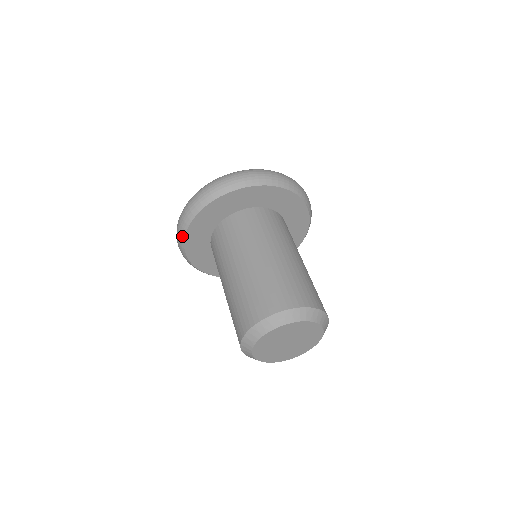
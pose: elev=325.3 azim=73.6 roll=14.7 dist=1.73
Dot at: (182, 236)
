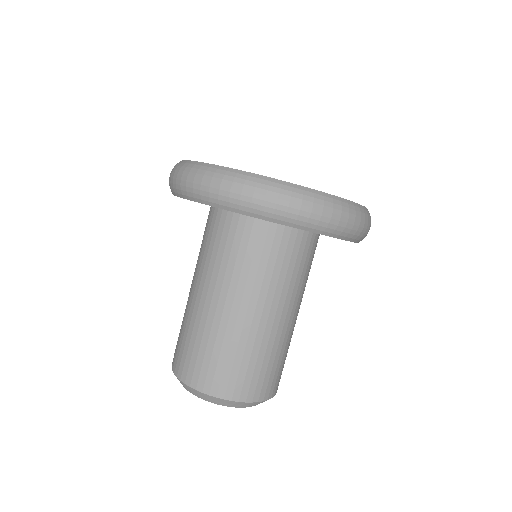
Dot at: occluded
